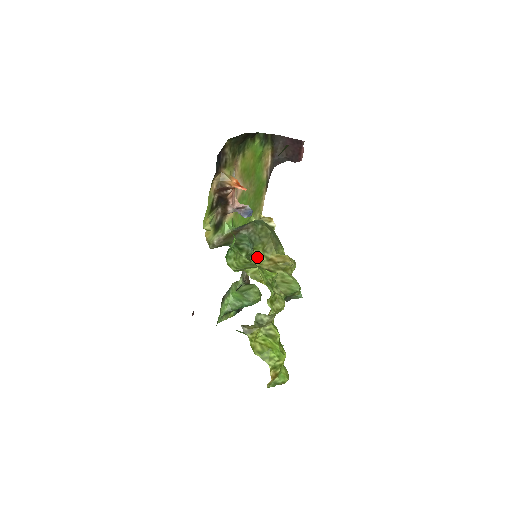
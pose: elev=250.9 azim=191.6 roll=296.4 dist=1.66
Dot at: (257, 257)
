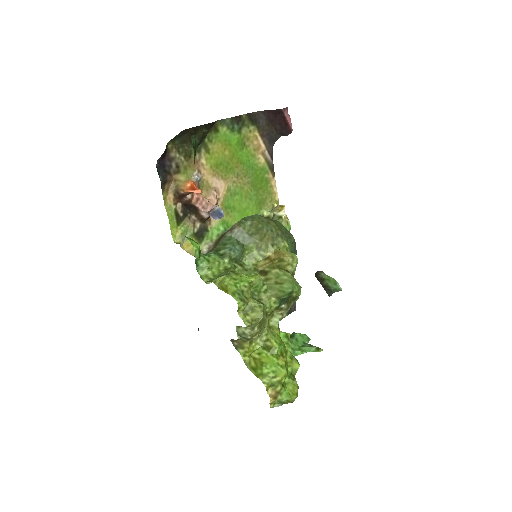
Dot at: (252, 258)
